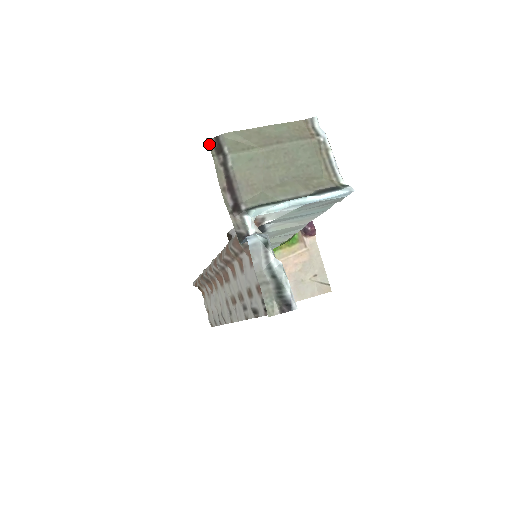
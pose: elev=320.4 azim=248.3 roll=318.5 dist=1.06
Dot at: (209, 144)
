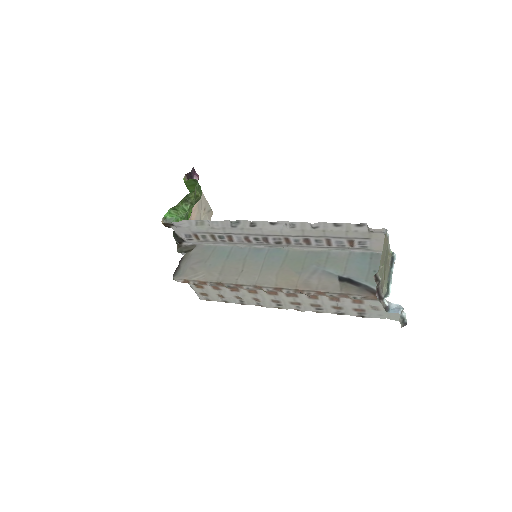
Dot at: (375, 280)
